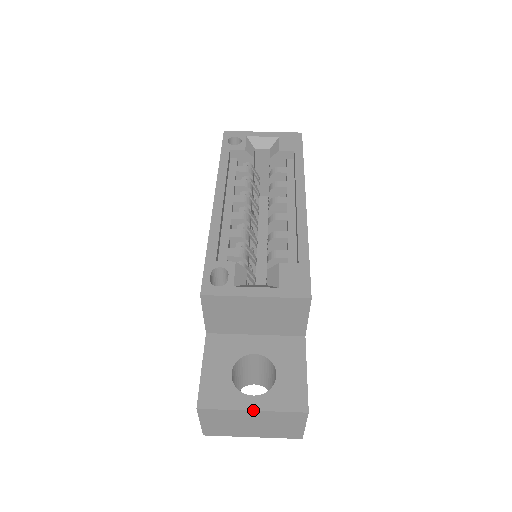
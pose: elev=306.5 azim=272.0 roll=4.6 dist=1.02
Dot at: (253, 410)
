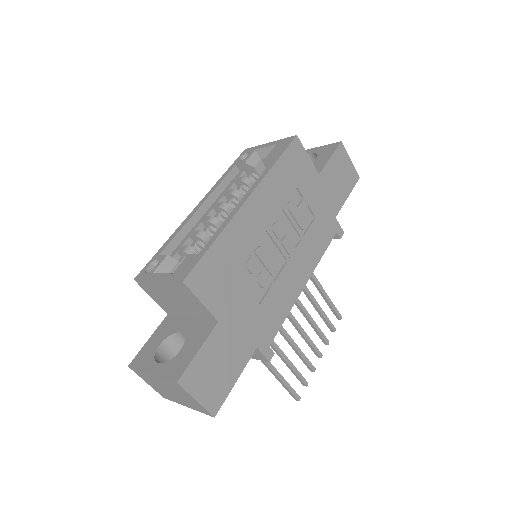
Dot at: (151, 373)
